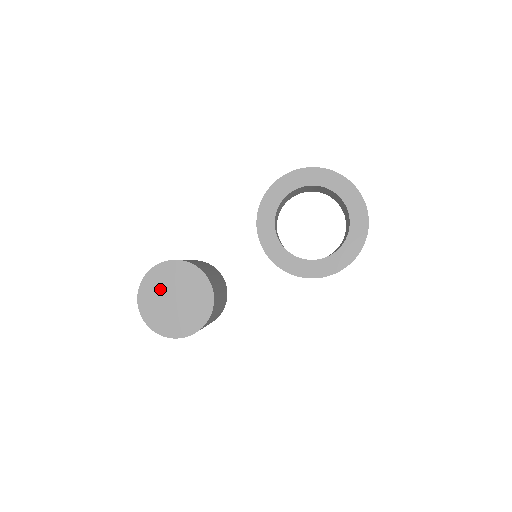
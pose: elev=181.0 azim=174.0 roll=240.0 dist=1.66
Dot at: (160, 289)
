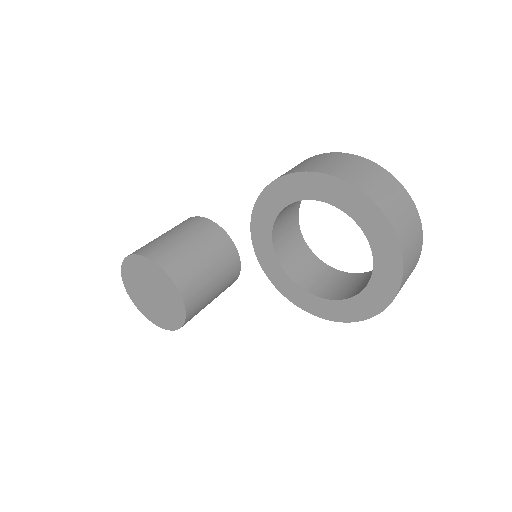
Dot at: (138, 278)
